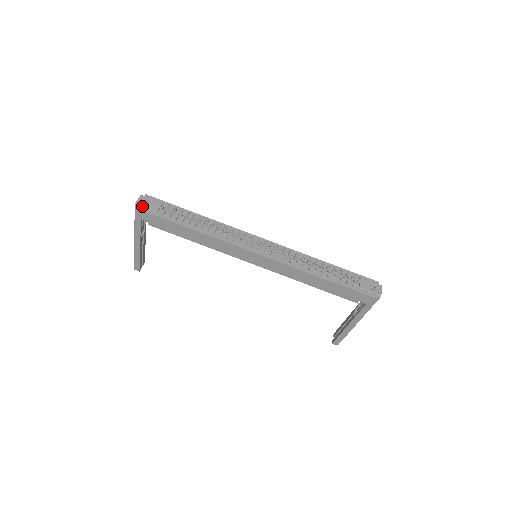
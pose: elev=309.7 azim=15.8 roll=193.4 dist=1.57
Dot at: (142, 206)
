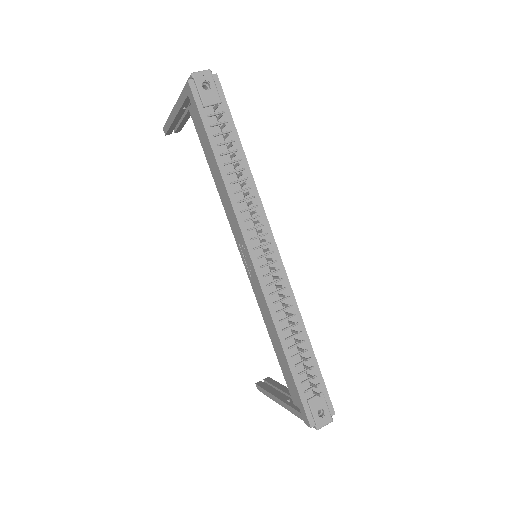
Dot at: (196, 83)
